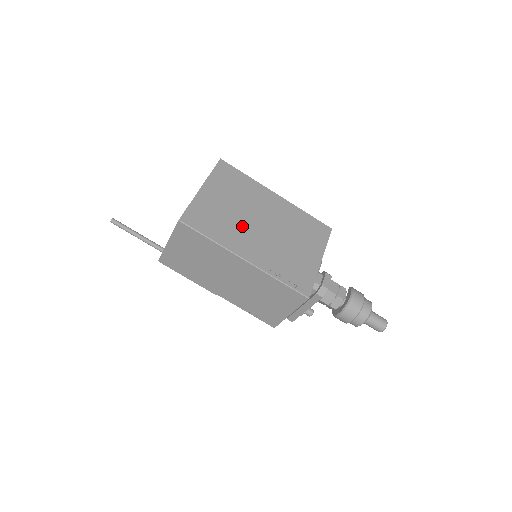
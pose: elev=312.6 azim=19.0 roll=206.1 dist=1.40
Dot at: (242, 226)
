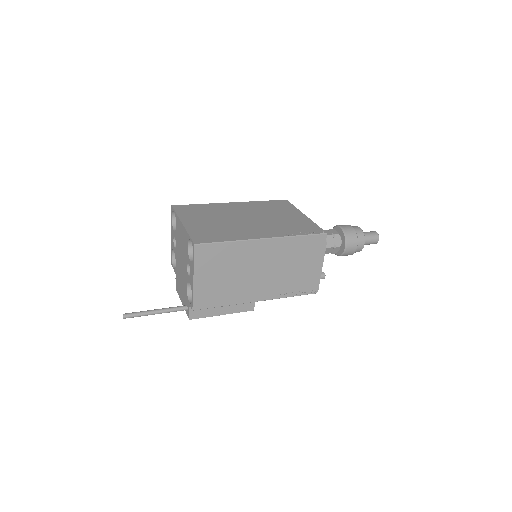
Dot at: (236, 226)
